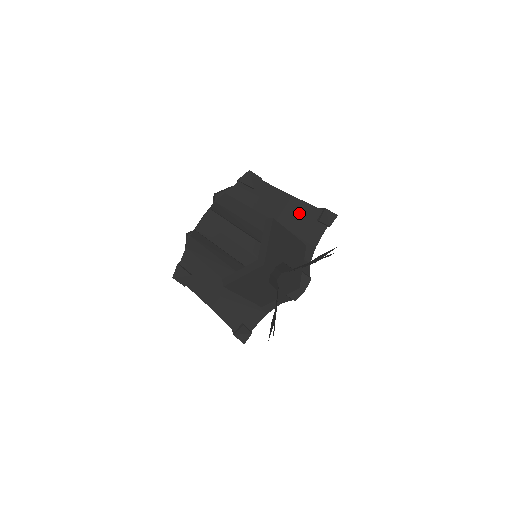
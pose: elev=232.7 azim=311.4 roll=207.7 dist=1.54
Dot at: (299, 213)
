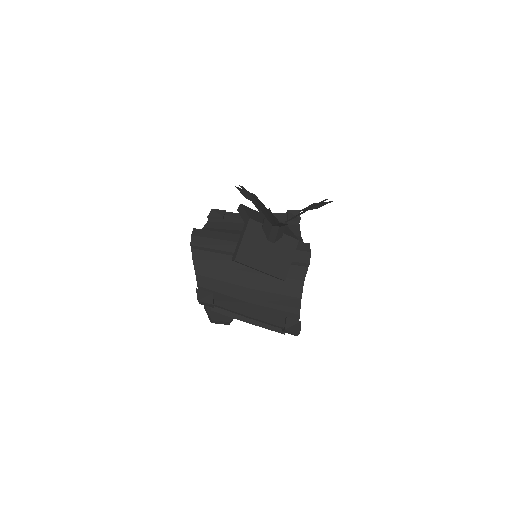
Dot at: occluded
